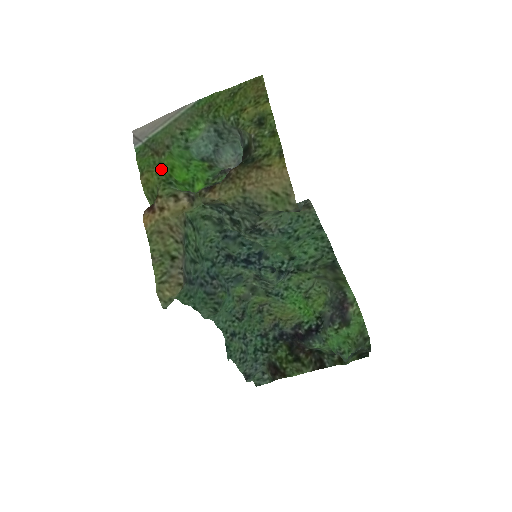
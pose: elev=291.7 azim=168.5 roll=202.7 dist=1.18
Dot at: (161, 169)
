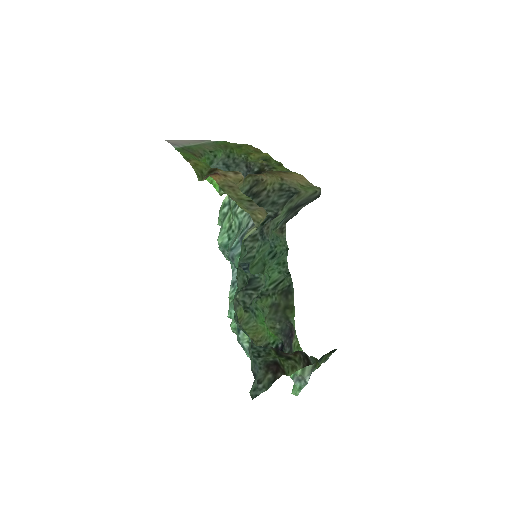
Dot at: occluded
